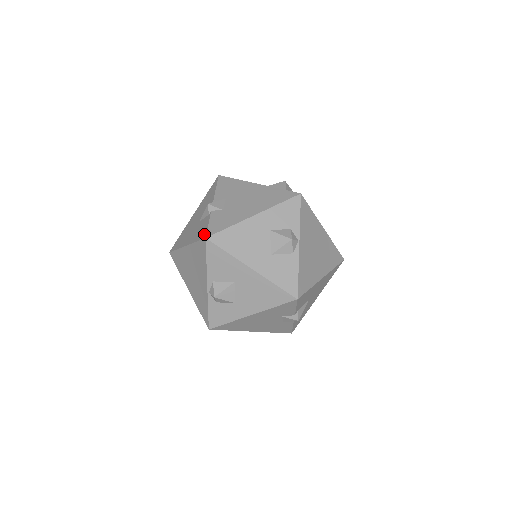
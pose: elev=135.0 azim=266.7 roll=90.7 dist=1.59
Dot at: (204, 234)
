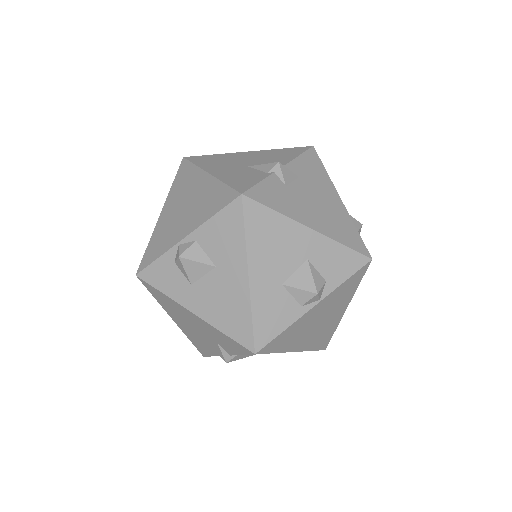
Dot at: (244, 187)
